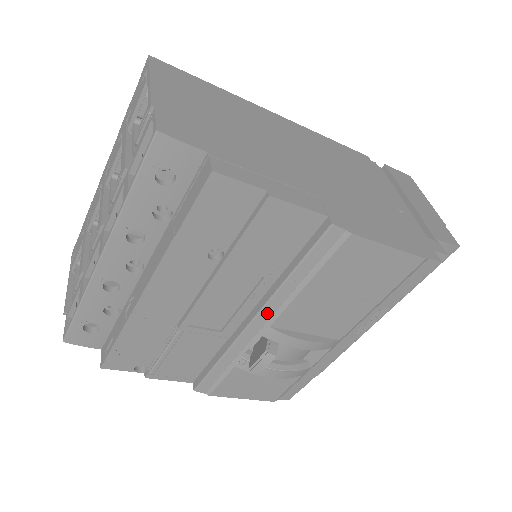
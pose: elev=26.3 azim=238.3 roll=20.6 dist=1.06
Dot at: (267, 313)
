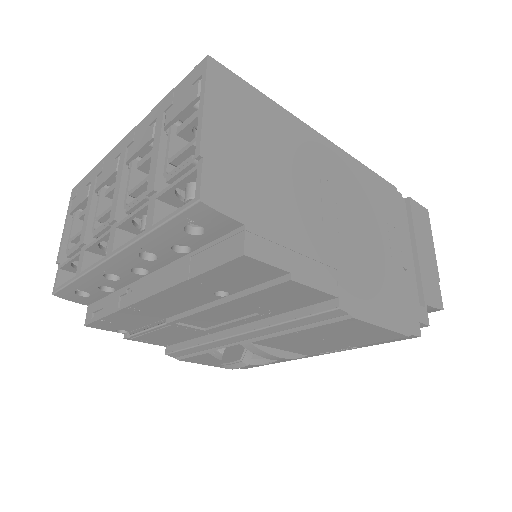
Dot at: (252, 335)
